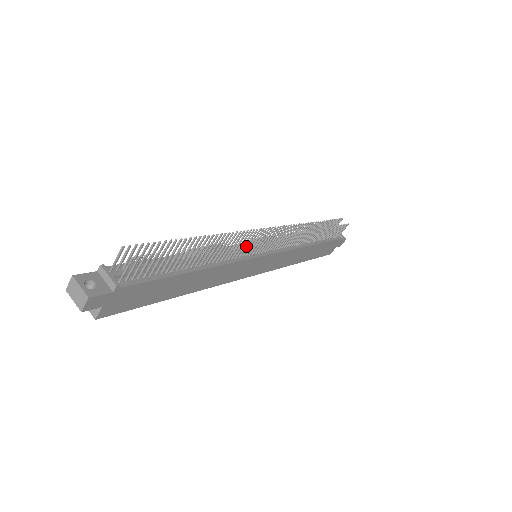
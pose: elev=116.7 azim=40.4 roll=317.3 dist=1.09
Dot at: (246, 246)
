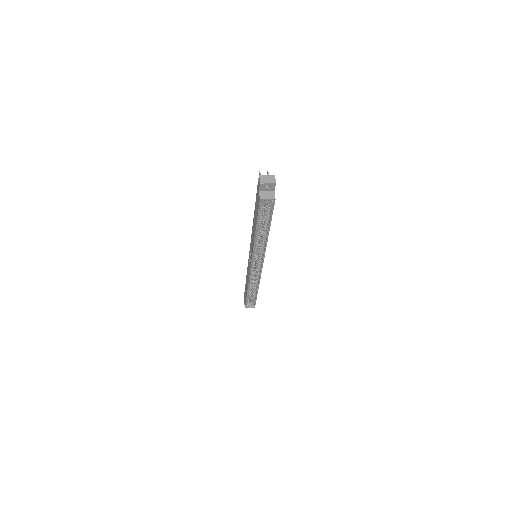
Dot at: occluded
